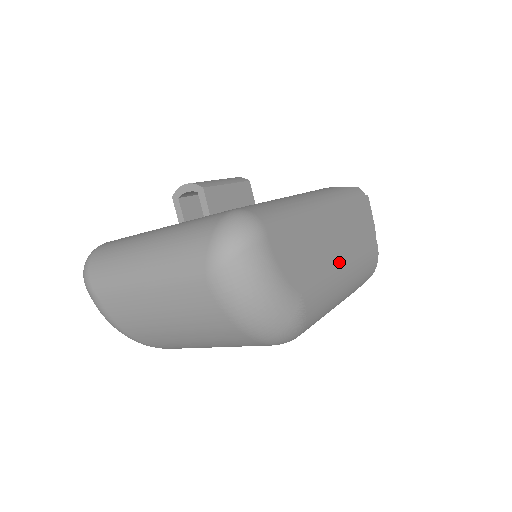
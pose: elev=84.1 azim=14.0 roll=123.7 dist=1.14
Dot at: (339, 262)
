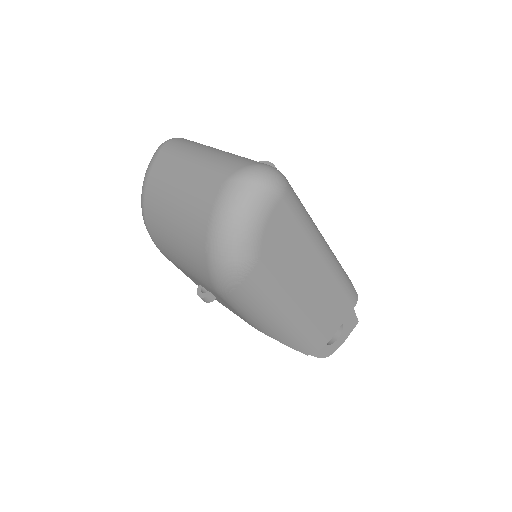
Dot at: (299, 293)
